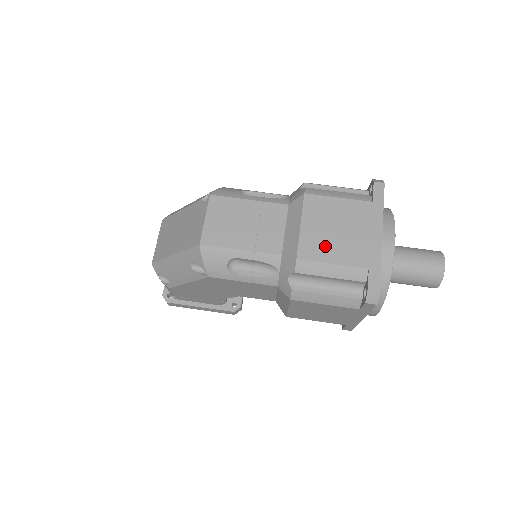
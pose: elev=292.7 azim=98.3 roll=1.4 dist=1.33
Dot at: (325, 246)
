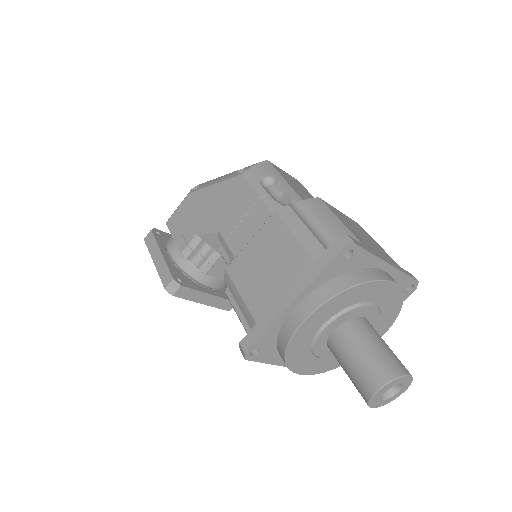
Dot at: (345, 220)
